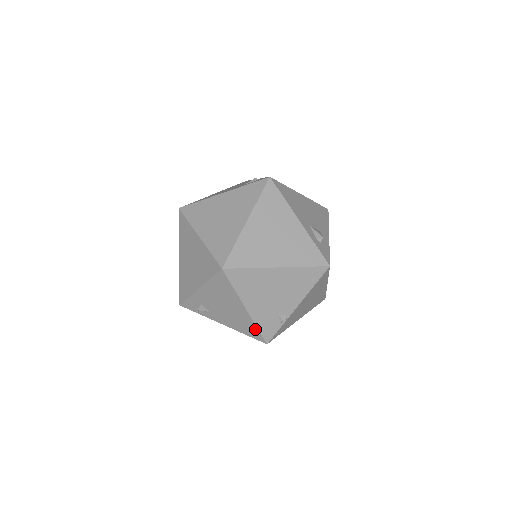
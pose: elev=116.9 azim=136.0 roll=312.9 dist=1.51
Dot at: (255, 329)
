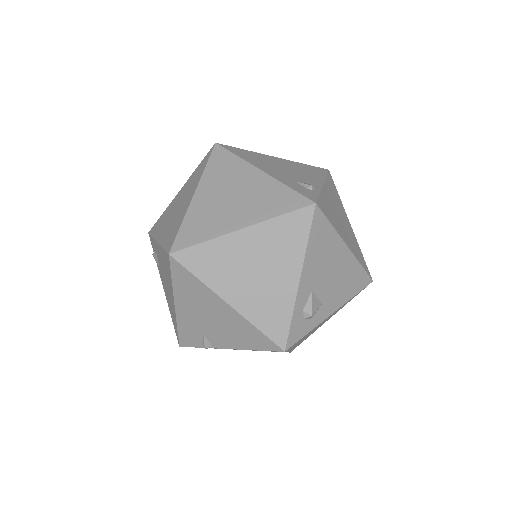
Dot at: (176, 326)
